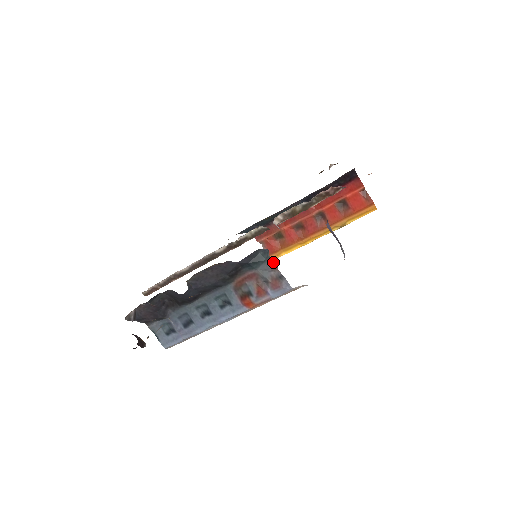
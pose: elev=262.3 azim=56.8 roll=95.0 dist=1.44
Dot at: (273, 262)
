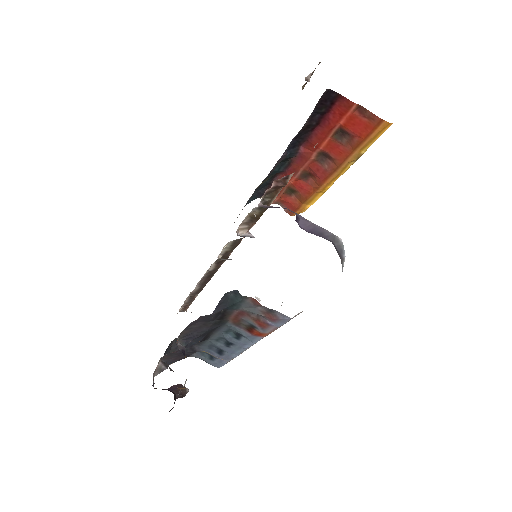
Dot at: (251, 300)
